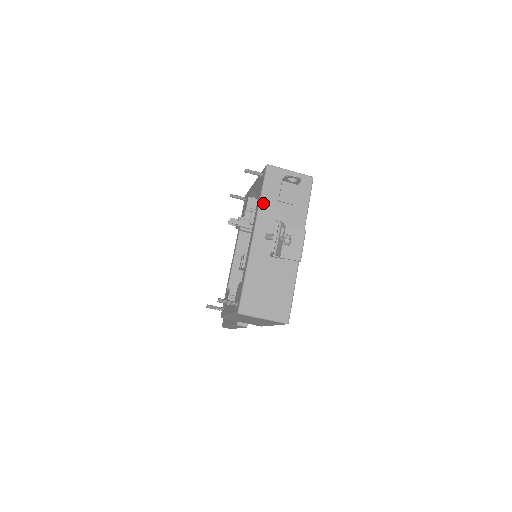
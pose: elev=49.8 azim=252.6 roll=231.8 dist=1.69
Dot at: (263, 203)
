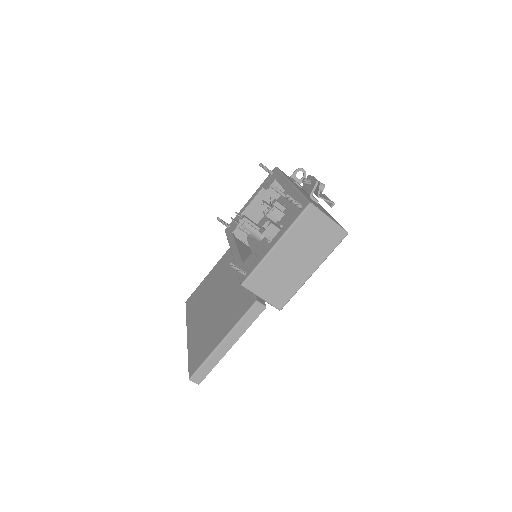
Dot at: (286, 176)
